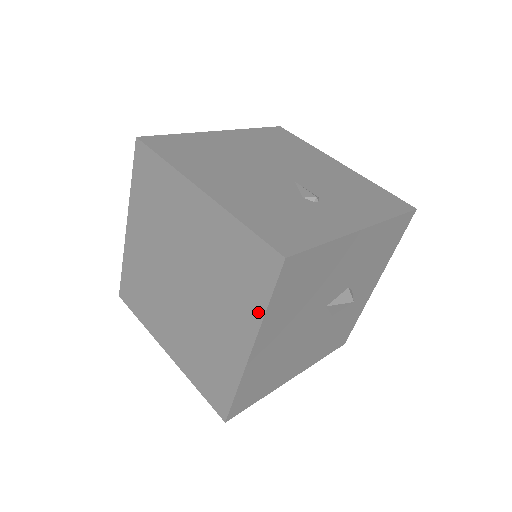
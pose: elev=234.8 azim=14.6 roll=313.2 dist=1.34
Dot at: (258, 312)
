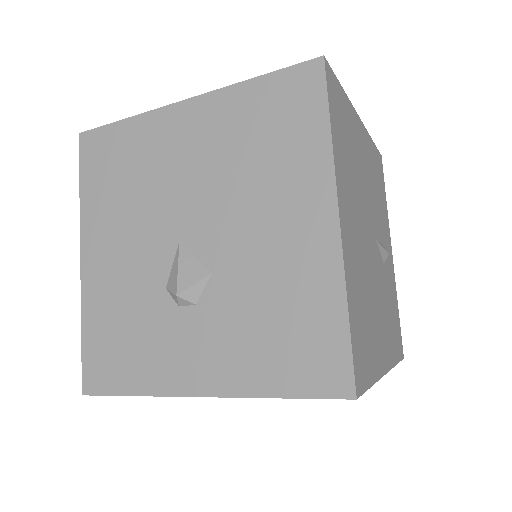
Dot at: occluded
